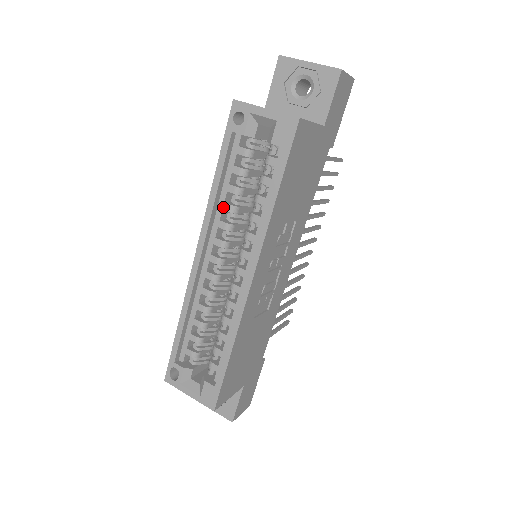
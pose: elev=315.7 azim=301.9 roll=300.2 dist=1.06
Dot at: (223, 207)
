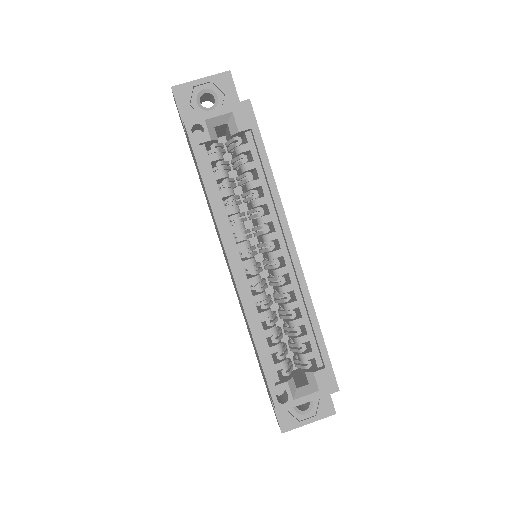
Dot at: (227, 213)
